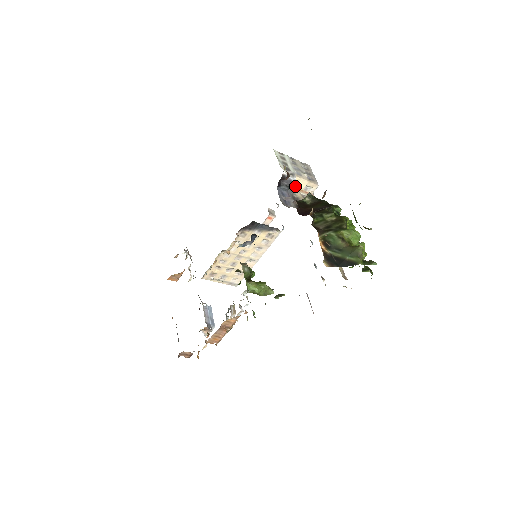
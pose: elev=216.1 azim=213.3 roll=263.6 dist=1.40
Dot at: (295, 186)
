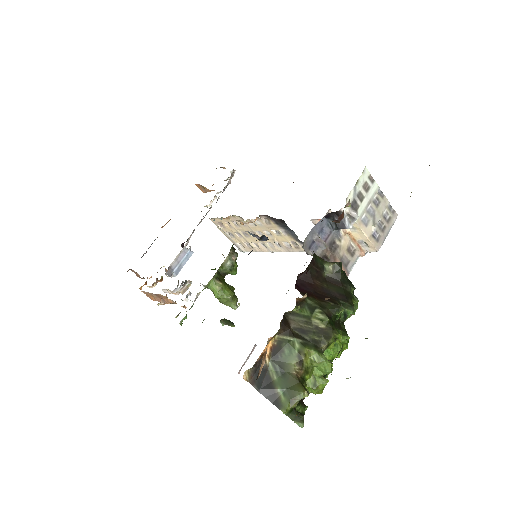
Dot at: (350, 230)
